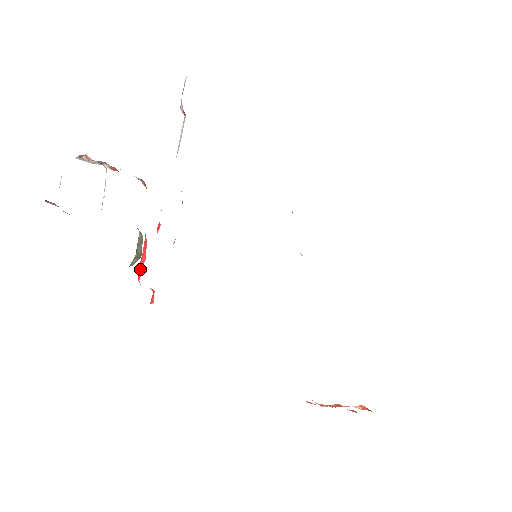
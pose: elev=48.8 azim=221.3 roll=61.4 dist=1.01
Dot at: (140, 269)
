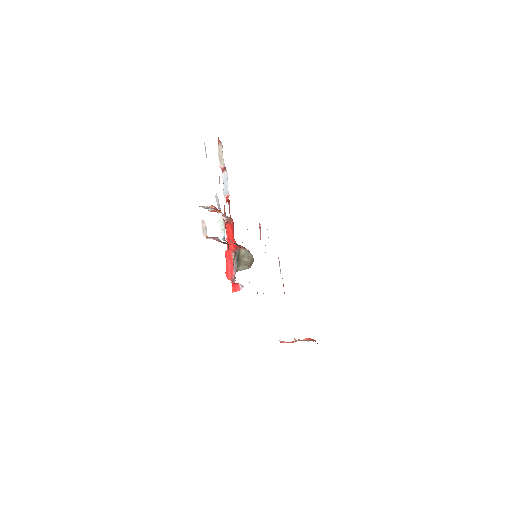
Dot at: (229, 271)
